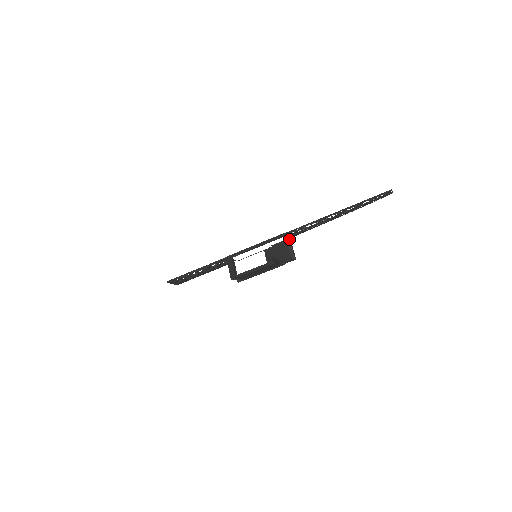
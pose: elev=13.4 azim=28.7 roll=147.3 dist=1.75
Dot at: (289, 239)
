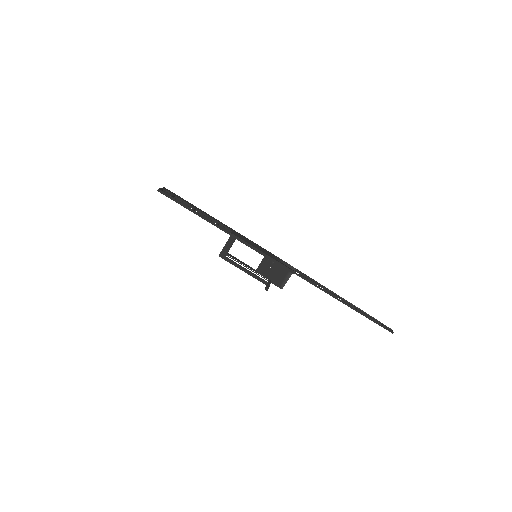
Dot at: occluded
